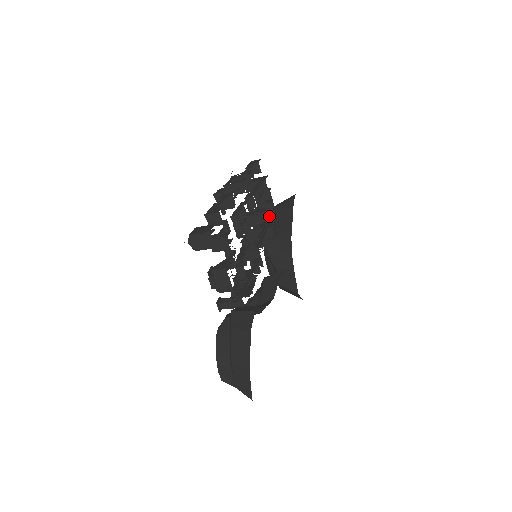
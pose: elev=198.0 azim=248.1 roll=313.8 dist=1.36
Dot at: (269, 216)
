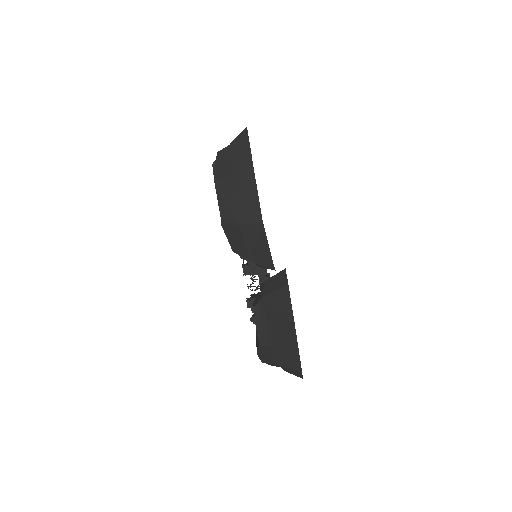
Dot at: occluded
